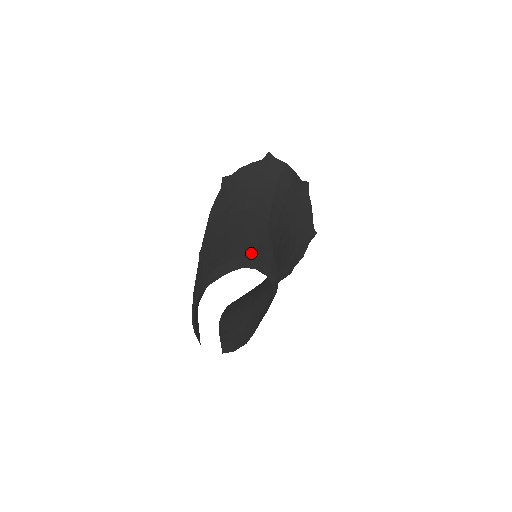
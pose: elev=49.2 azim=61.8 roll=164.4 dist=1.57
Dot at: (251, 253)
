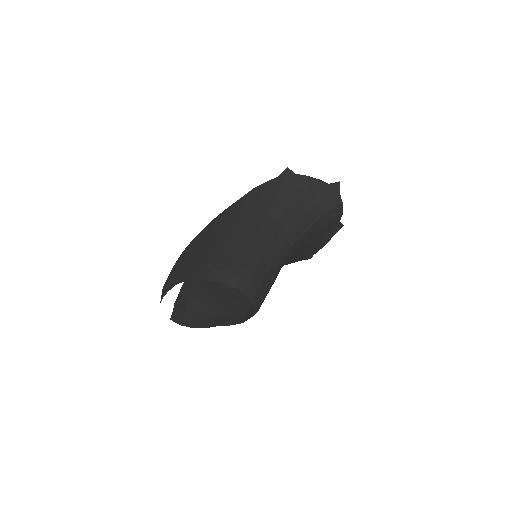
Dot at: (258, 280)
